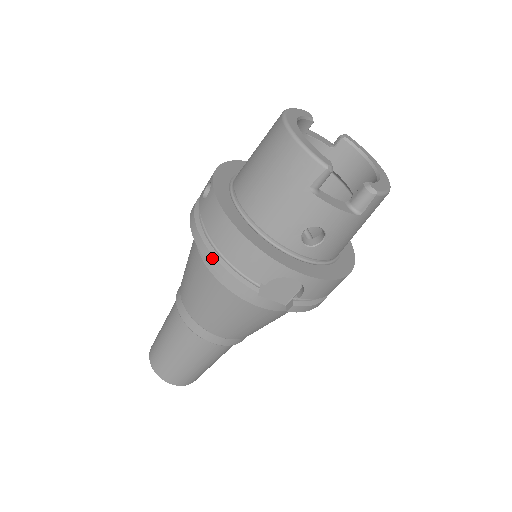
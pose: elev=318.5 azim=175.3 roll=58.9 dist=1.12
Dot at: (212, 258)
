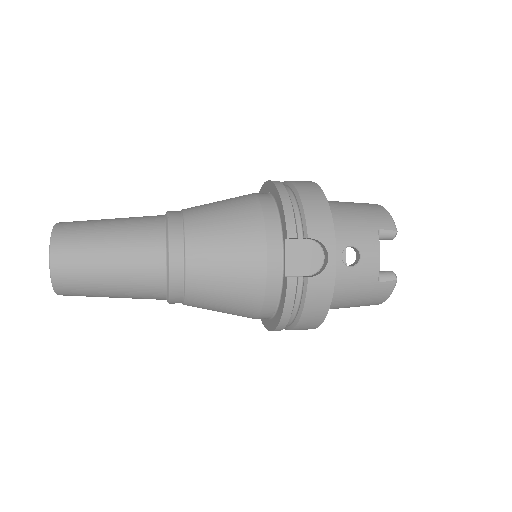
Dot at: (286, 194)
